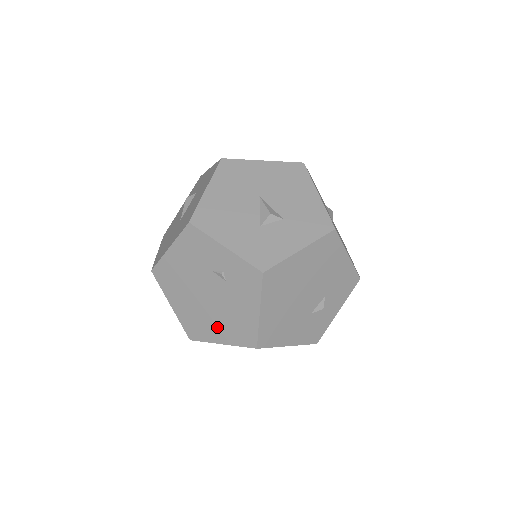
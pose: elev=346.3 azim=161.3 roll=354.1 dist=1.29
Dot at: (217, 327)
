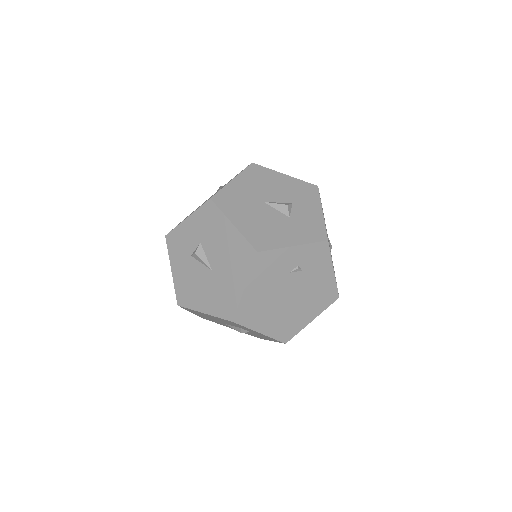
Dot at: (305, 312)
